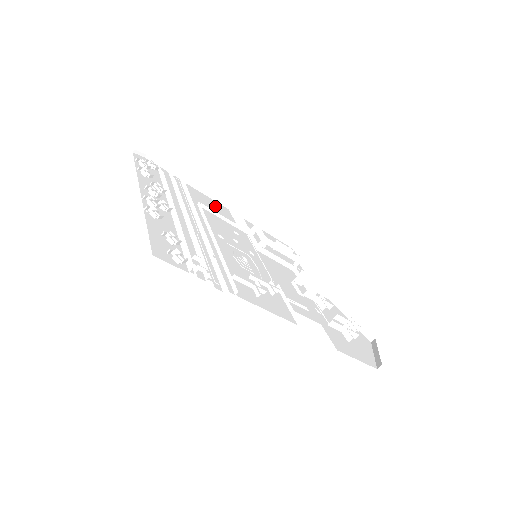
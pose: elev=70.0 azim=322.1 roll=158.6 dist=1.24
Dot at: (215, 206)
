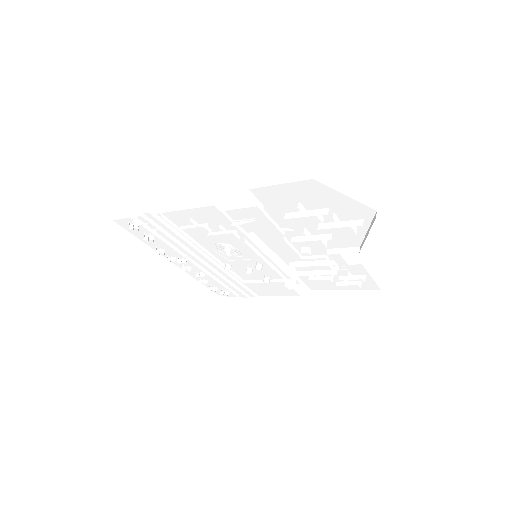
Dot at: occluded
